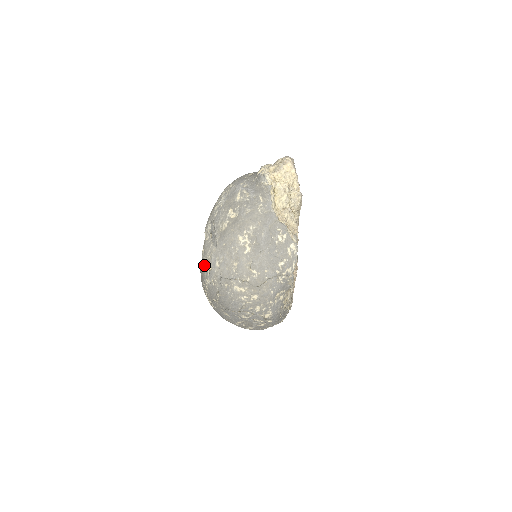
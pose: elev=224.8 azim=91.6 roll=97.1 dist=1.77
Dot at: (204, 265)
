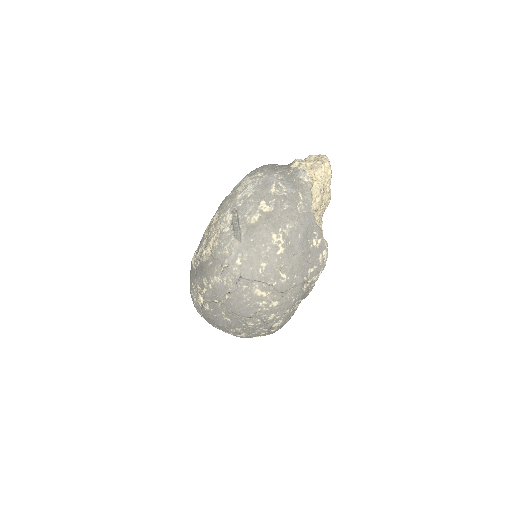
Dot at: (216, 260)
